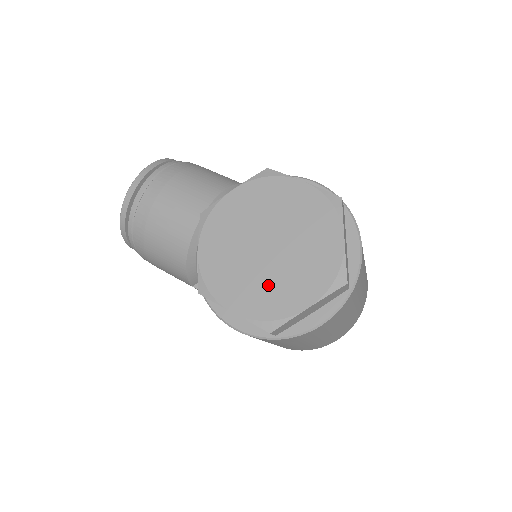
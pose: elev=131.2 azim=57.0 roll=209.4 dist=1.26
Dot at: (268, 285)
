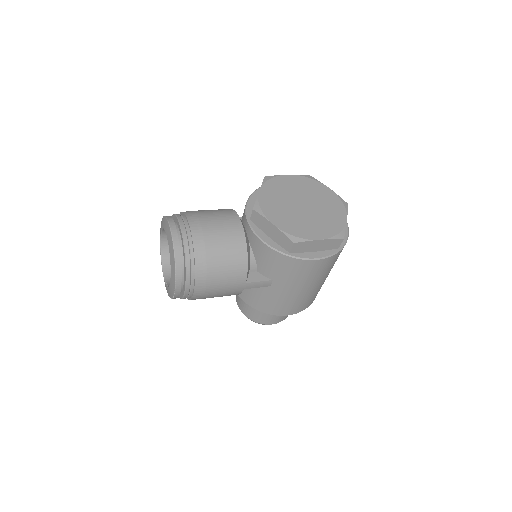
Dot at: (322, 220)
